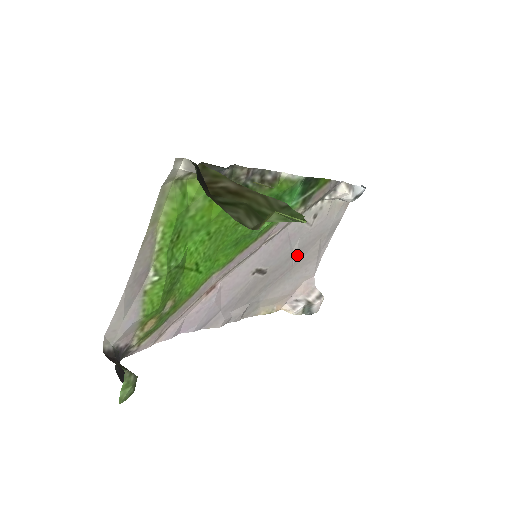
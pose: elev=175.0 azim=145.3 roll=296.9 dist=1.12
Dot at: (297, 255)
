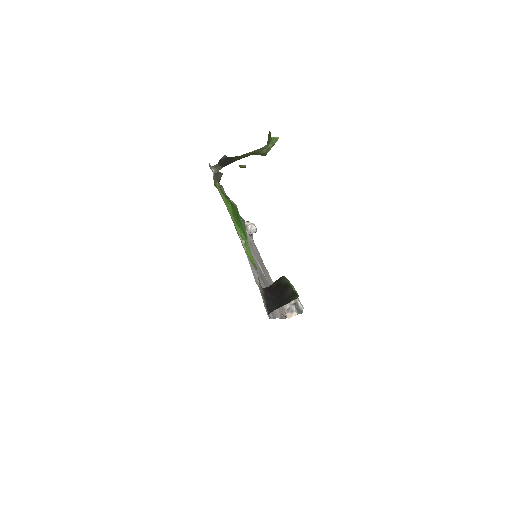
Dot at: (264, 274)
